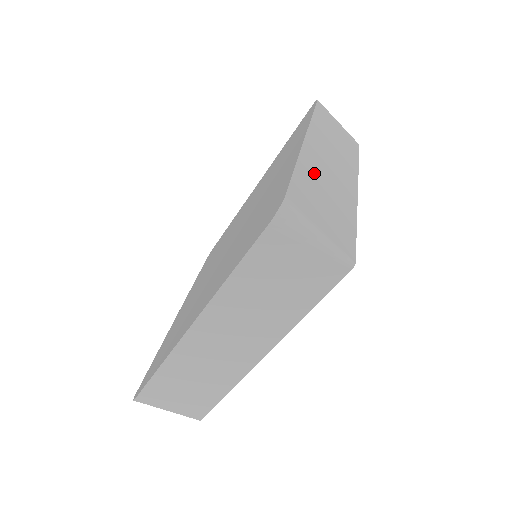
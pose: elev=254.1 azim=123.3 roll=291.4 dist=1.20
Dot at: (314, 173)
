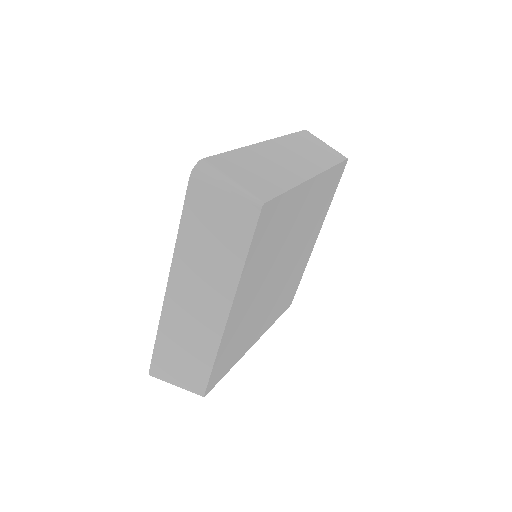
Dot at: occluded
